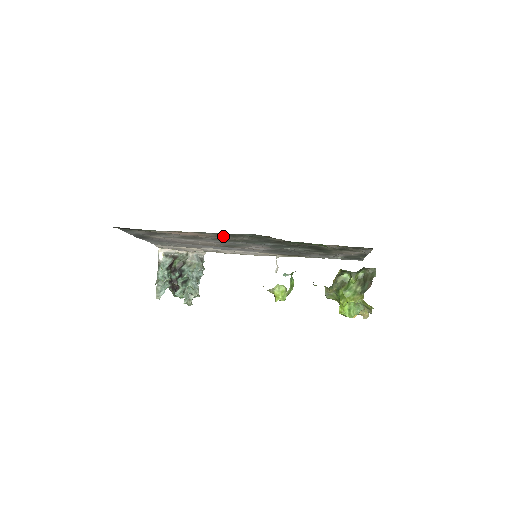
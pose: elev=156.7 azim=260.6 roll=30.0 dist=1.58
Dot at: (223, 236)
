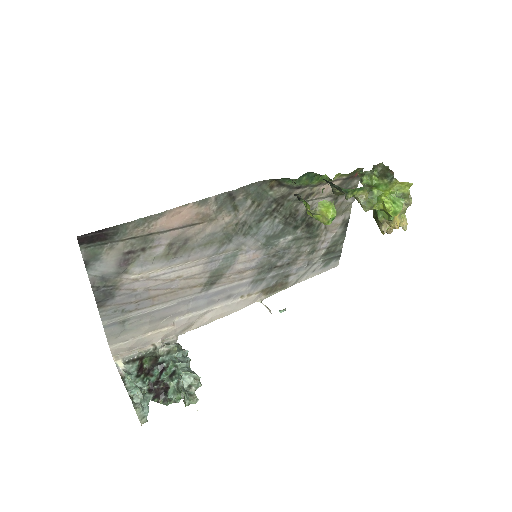
Dot at: (222, 212)
